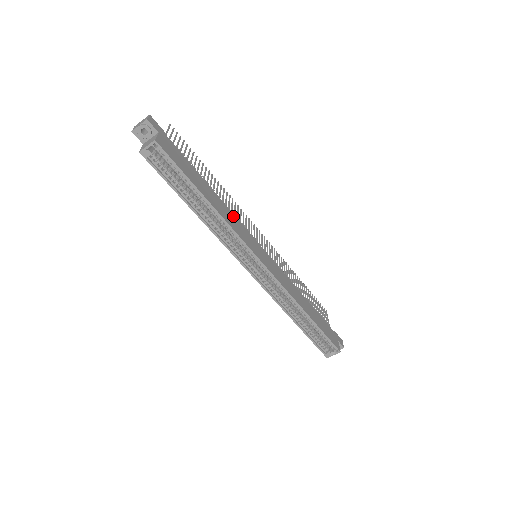
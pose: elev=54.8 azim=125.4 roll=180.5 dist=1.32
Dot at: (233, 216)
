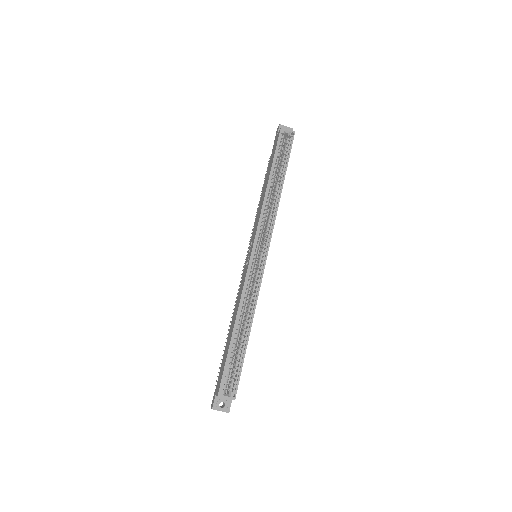
Dot at: occluded
